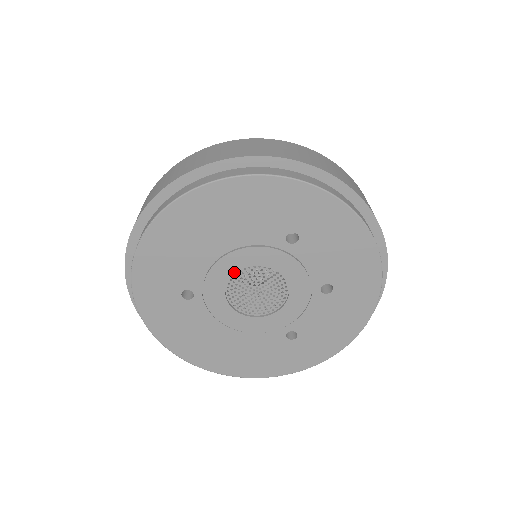
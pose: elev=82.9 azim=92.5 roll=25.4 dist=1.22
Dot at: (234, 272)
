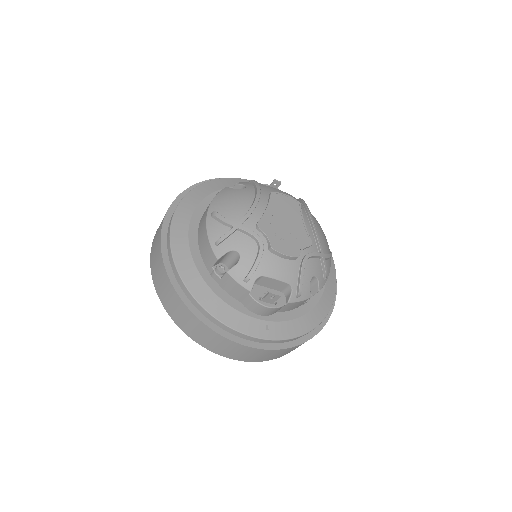
Dot at: occluded
